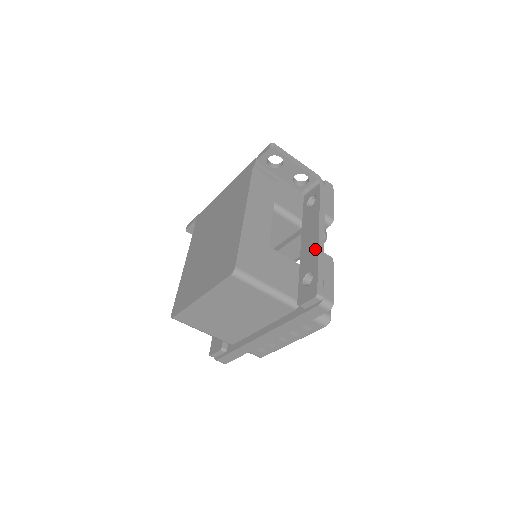
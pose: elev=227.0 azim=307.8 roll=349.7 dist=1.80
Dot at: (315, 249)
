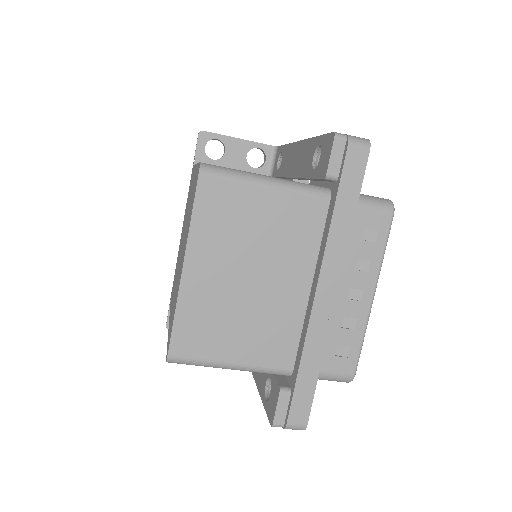
Dot at: (305, 145)
